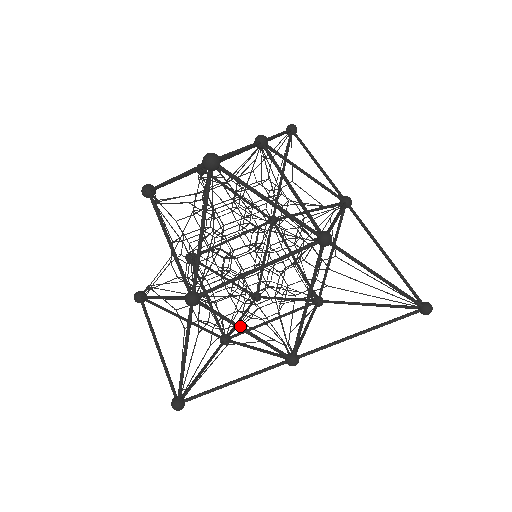
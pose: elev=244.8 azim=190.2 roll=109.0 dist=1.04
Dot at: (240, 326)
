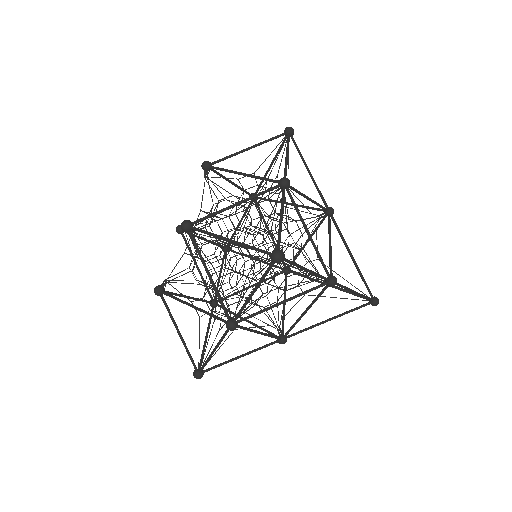
Dot at: (257, 331)
